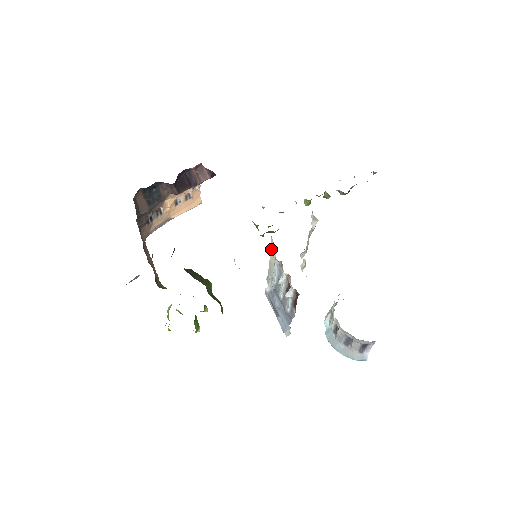
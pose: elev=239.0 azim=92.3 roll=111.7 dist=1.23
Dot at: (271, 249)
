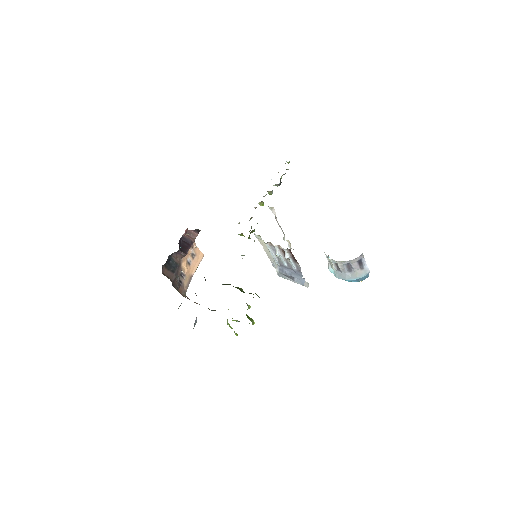
Dot at: (260, 242)
